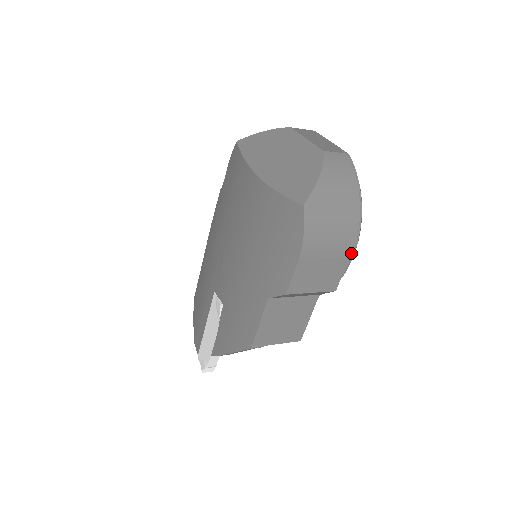
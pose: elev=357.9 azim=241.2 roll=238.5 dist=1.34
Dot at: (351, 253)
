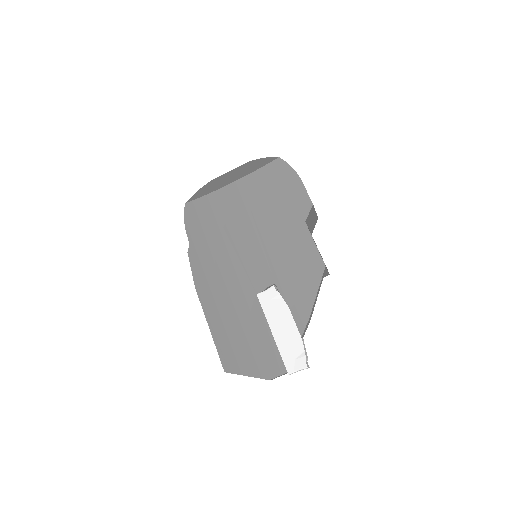
Dot at: occluded
